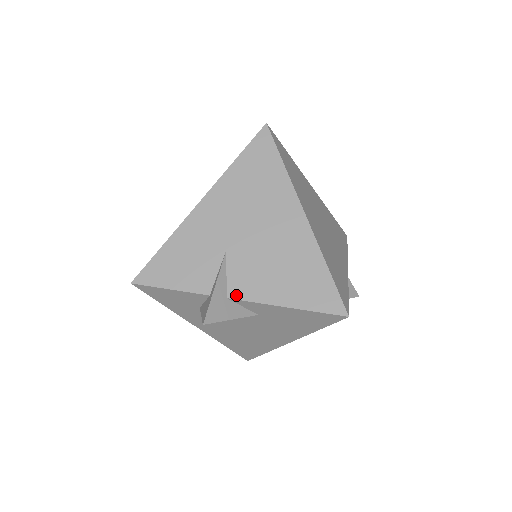
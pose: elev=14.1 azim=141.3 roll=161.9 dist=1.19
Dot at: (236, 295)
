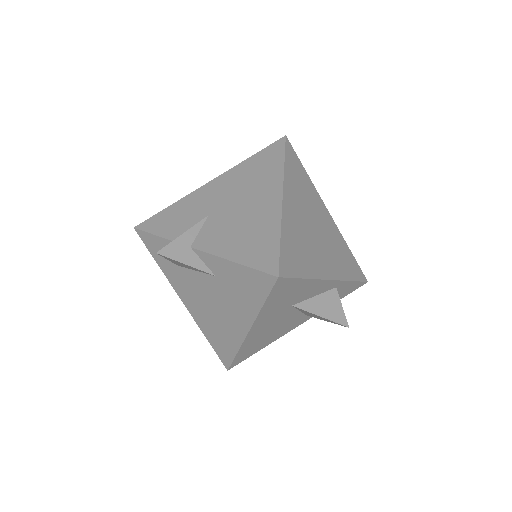
Dot at: (198, 246)
